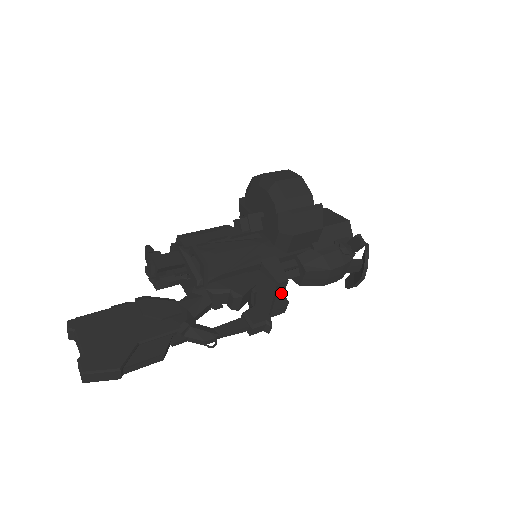
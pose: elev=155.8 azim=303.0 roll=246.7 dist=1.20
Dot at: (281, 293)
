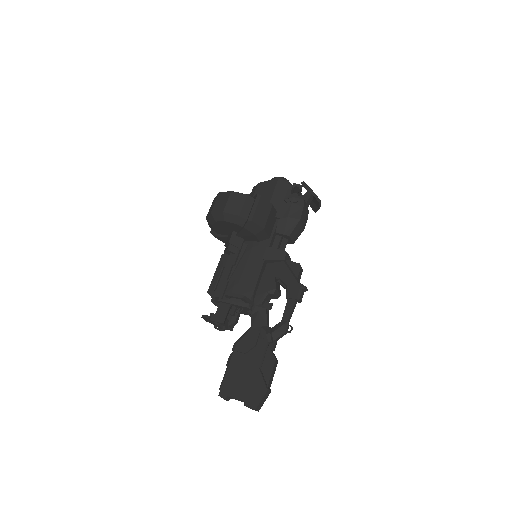
Dot at: (291, 263)
